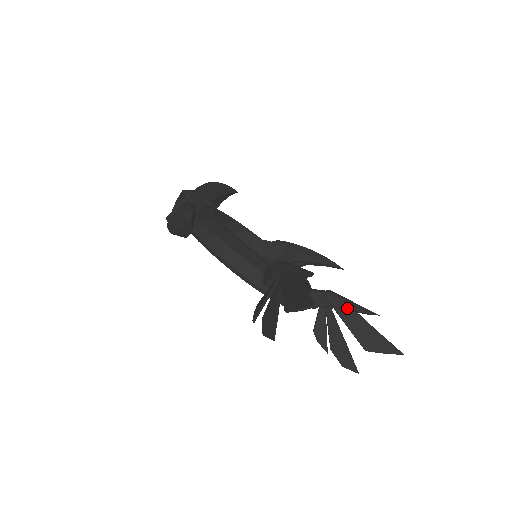
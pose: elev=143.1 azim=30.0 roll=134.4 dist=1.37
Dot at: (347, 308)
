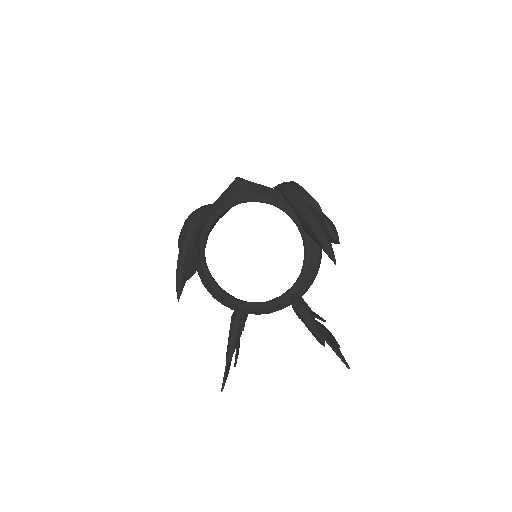
Dot at: occluded
